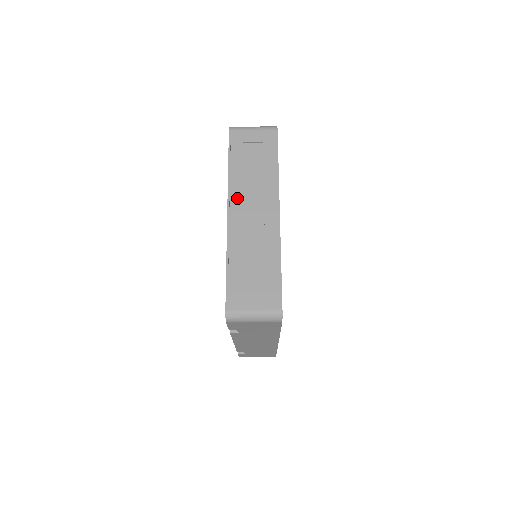
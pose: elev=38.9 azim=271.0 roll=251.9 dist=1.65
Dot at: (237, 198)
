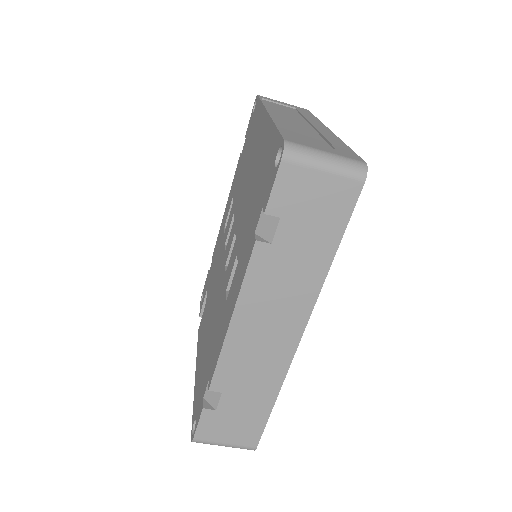
Dot at: (276, 113)
